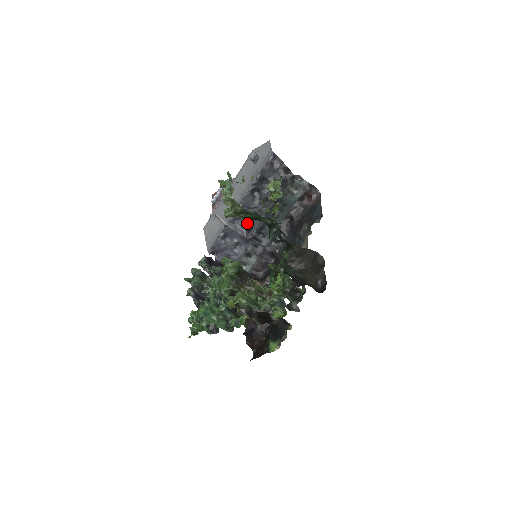
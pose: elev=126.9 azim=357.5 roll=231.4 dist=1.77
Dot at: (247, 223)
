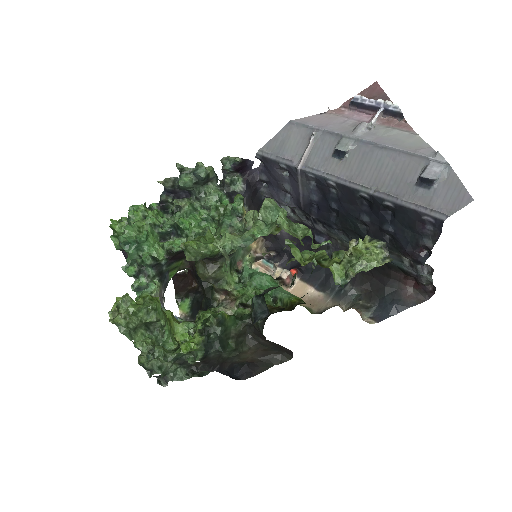
Dot at: (319, 201)
